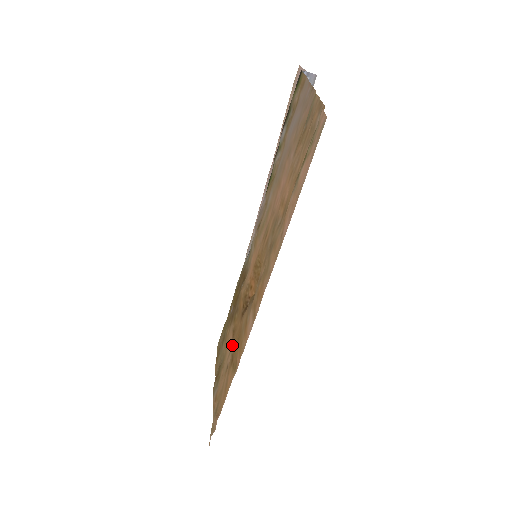
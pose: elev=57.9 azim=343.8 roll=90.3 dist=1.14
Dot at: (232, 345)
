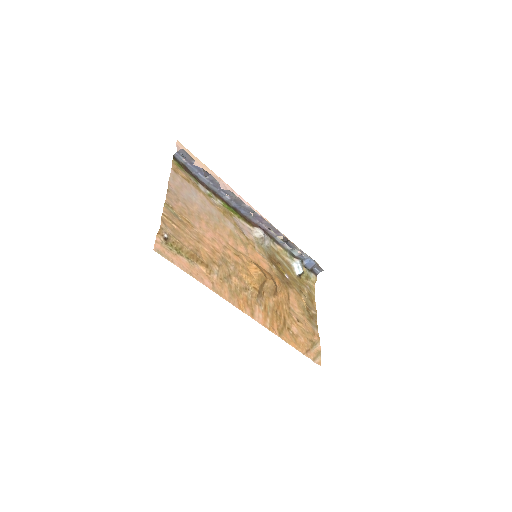
Dot at: (289, 307)
